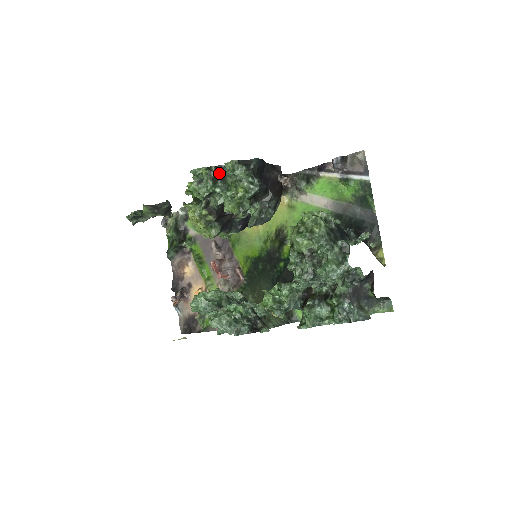
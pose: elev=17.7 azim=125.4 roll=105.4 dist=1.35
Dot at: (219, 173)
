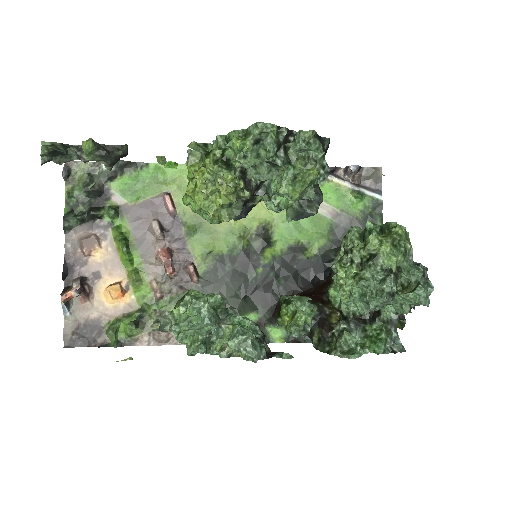
Dot at: (286, 140)
